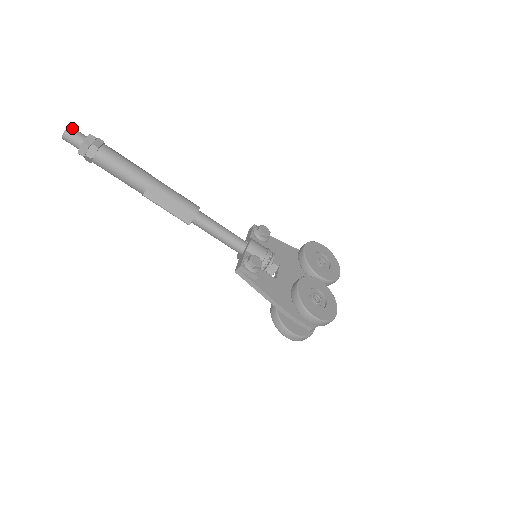
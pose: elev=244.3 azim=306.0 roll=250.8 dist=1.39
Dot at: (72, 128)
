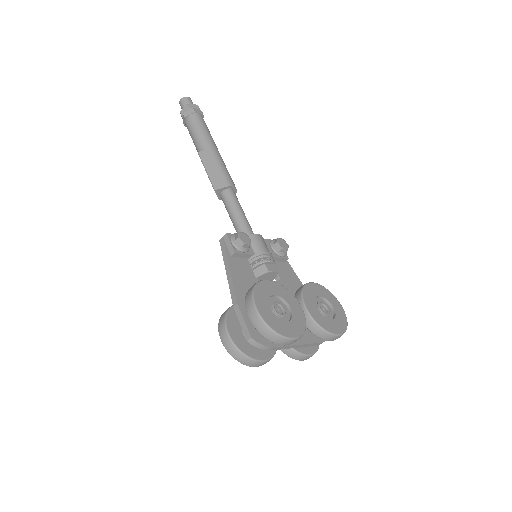
Dot at: (190, 99)
